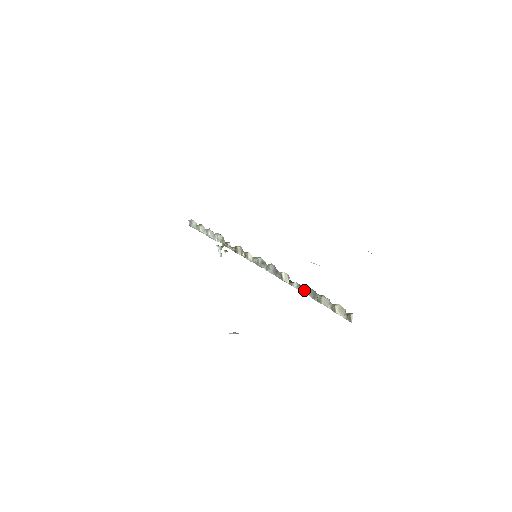
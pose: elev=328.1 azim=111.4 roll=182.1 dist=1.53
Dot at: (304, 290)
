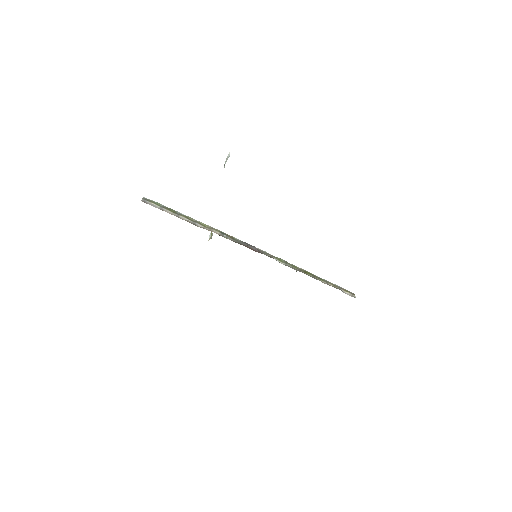
Dot at: occluded
